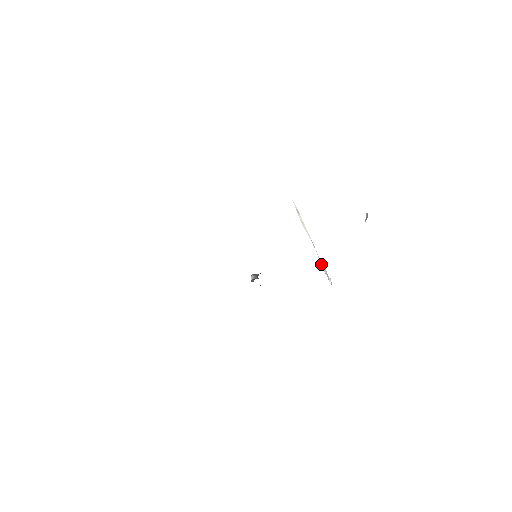
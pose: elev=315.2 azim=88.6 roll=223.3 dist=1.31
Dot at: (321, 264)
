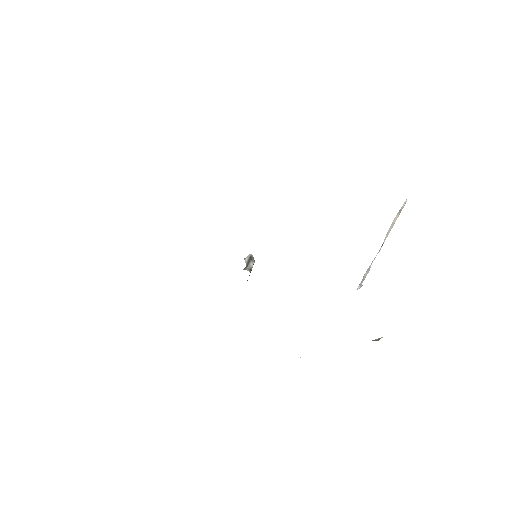
Dot at: (368, 268)
